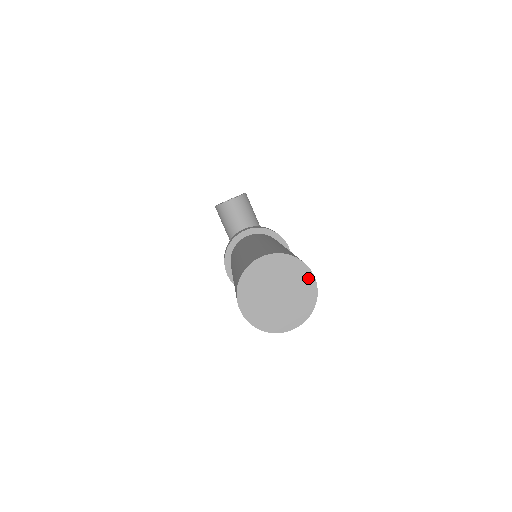
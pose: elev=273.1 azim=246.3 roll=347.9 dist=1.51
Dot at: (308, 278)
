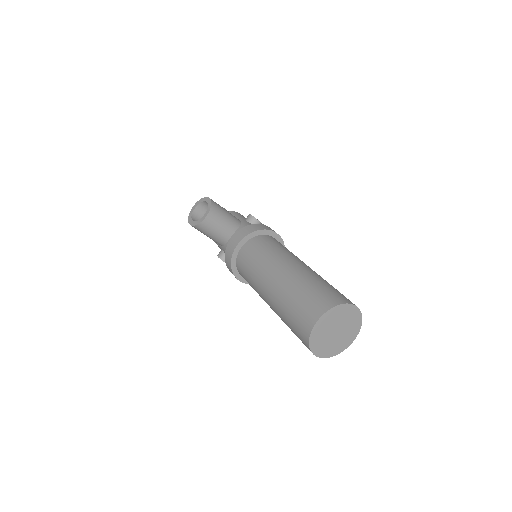
Dot at: (353, 310)
